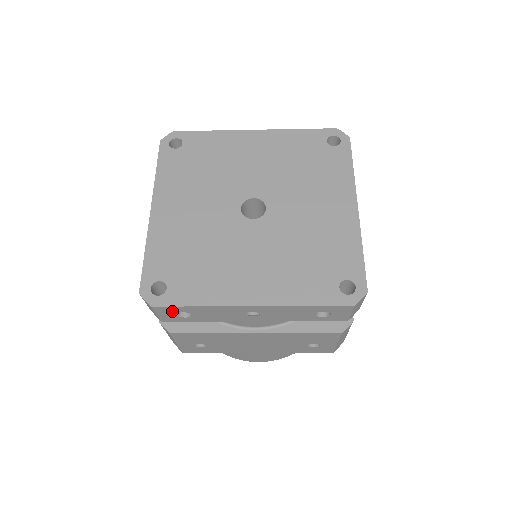
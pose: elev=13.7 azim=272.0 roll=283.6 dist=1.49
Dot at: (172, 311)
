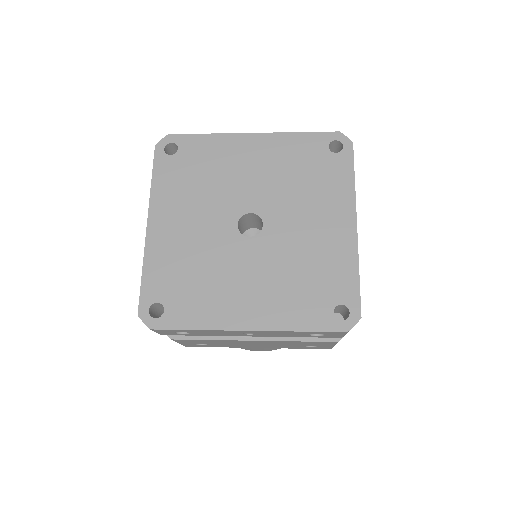
Dot at: (170, 331)
